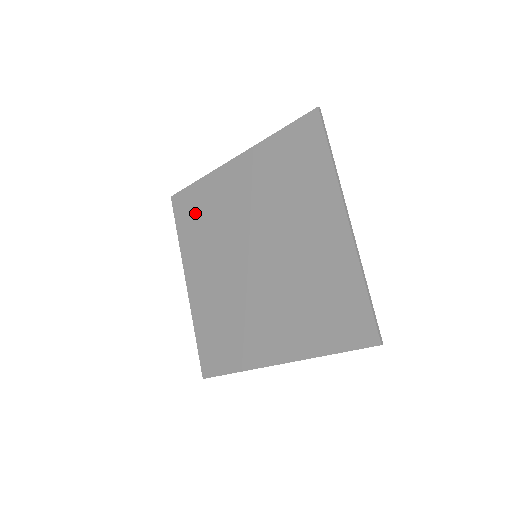
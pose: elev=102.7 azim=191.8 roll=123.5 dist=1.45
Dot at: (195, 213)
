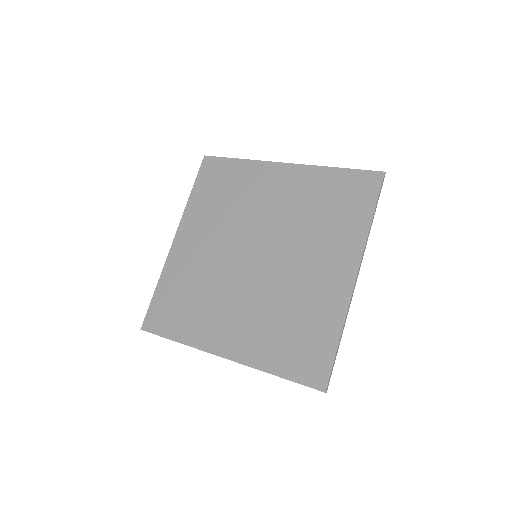
Dot at: (220, 184)
